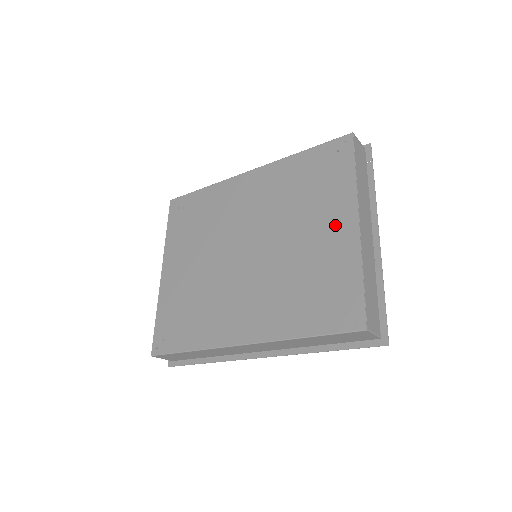
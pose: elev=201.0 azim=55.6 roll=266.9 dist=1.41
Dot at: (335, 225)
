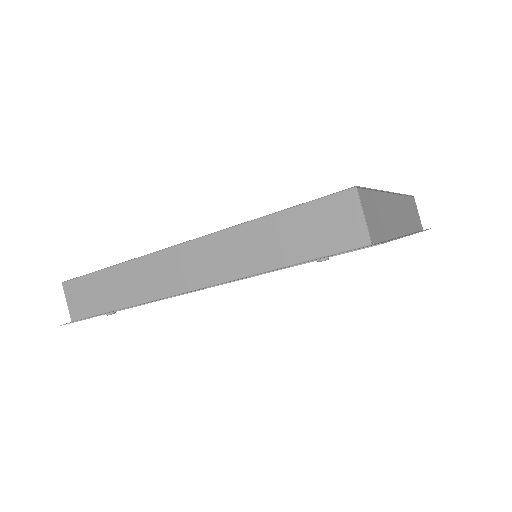
Dot at: occluded
